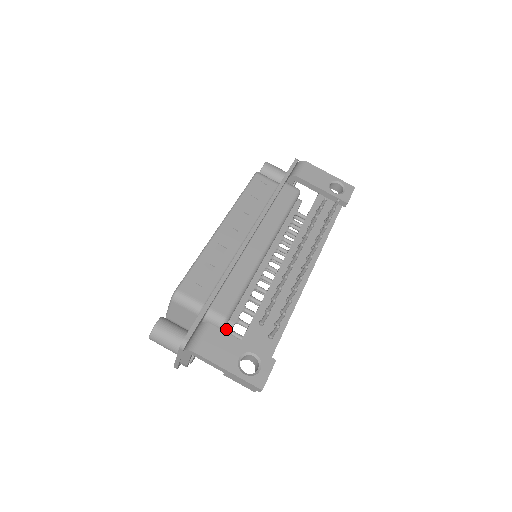
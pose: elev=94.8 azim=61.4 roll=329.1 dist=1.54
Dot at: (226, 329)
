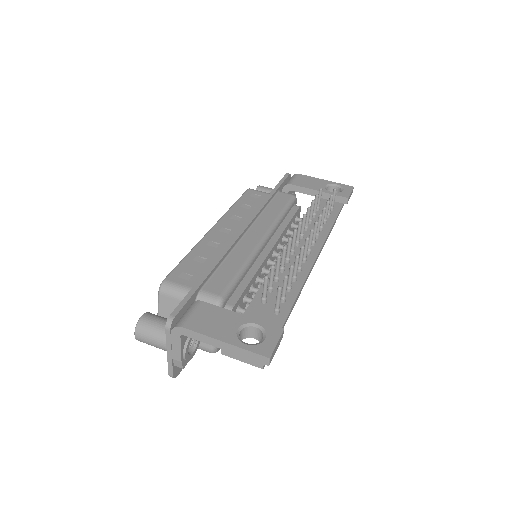
Dot at: occluded
